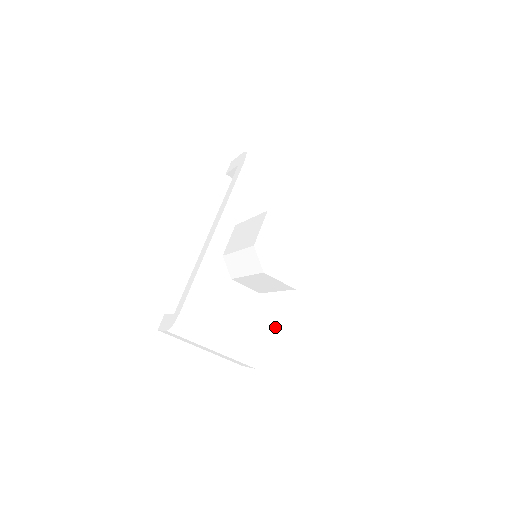
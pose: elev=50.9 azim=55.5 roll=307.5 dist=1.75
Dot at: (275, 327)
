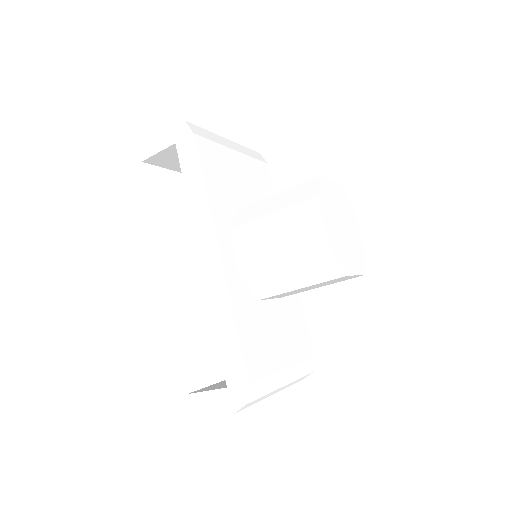
Dot at: (304, 325)
